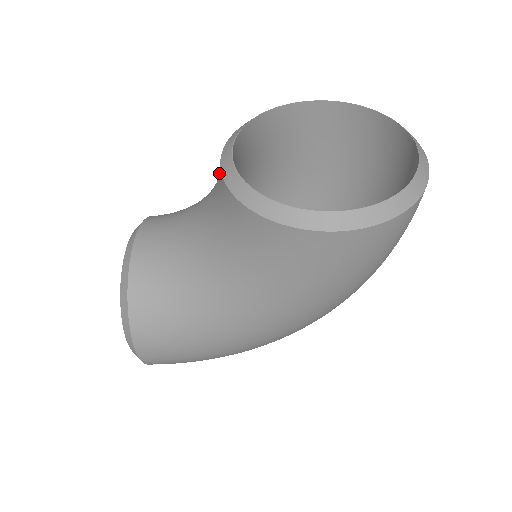
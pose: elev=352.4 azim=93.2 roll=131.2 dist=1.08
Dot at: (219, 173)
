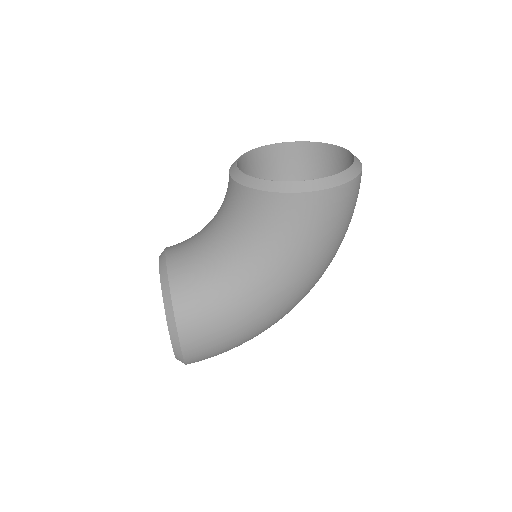
Dot at: (229, 187)
